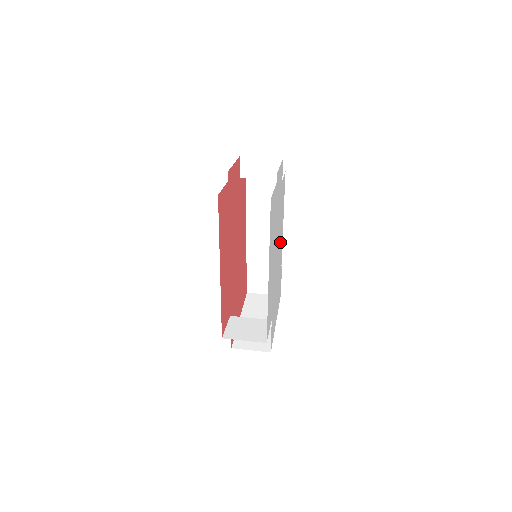
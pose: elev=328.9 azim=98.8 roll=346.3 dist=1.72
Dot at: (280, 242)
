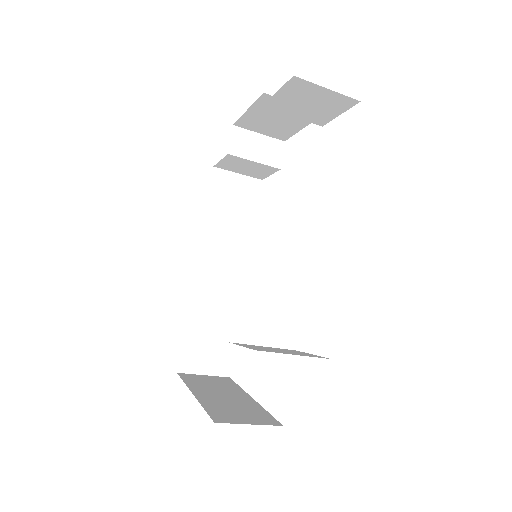
Dot at: occluded
